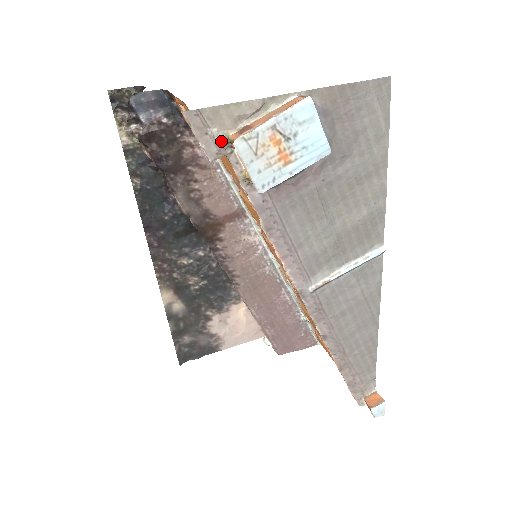
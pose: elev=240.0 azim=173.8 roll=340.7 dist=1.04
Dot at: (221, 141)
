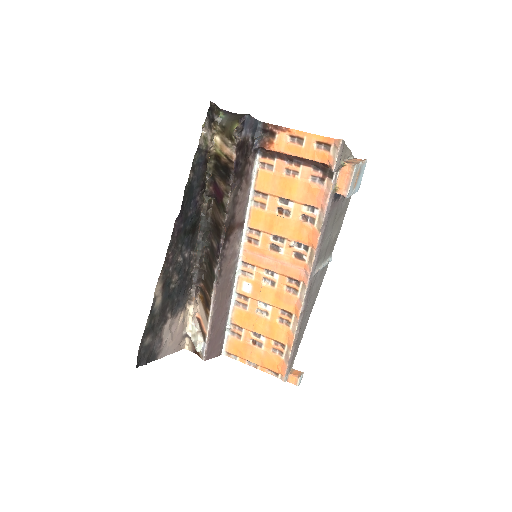
Dot at: (341, 163)
